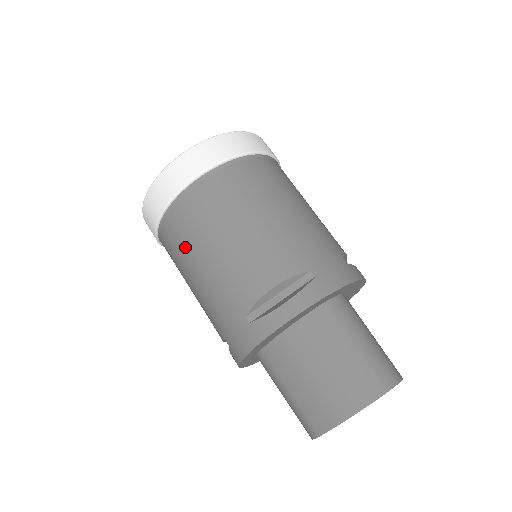
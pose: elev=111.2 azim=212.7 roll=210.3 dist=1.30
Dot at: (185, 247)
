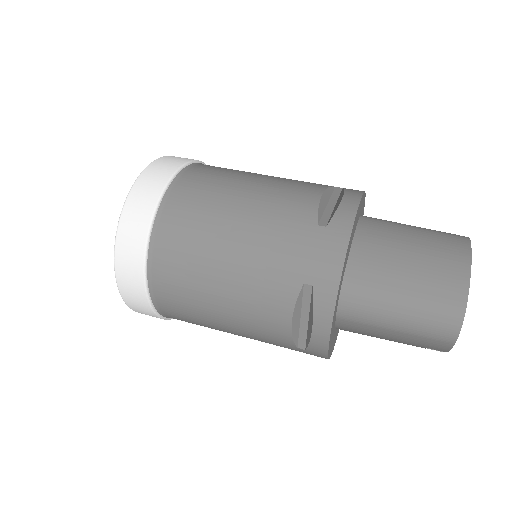
Dot at: (203, 221)
